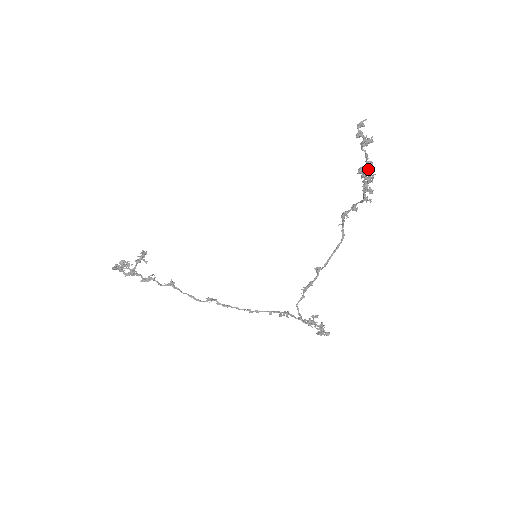
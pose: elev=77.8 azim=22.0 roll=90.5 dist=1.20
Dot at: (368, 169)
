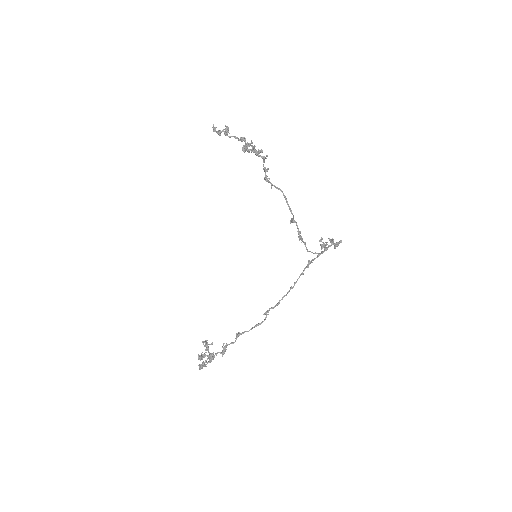
Dot at: occluded
